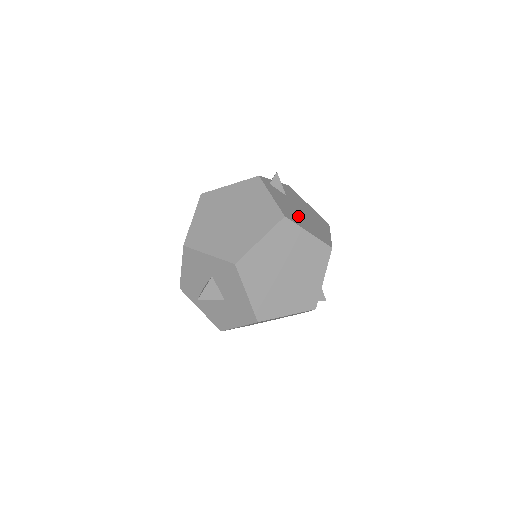
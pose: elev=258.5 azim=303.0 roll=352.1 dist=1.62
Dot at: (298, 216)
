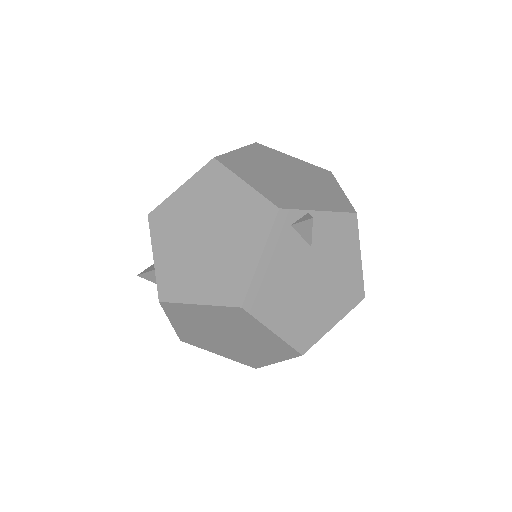
Dot at: (287, 297)
